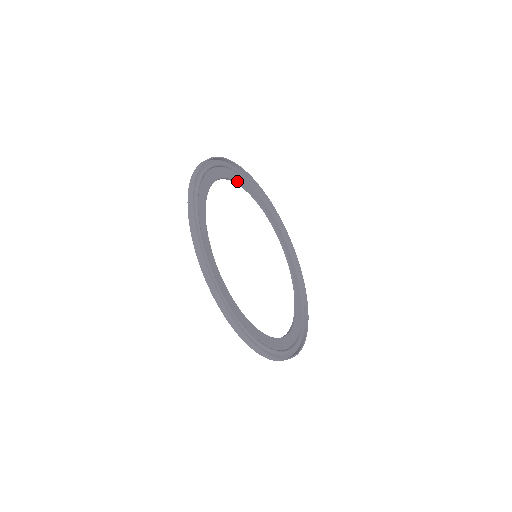
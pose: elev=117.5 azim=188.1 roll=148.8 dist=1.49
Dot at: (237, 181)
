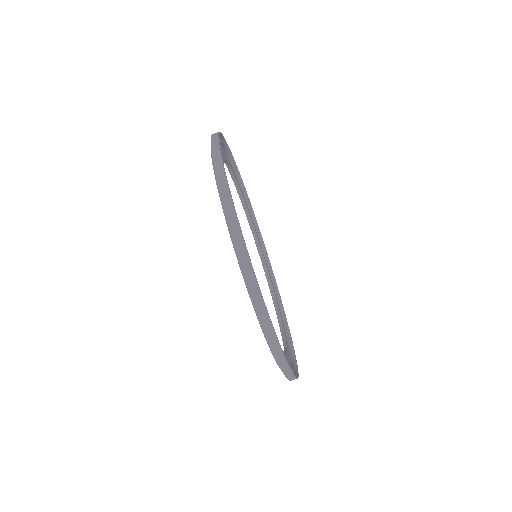
Dot at: (223, 160)
